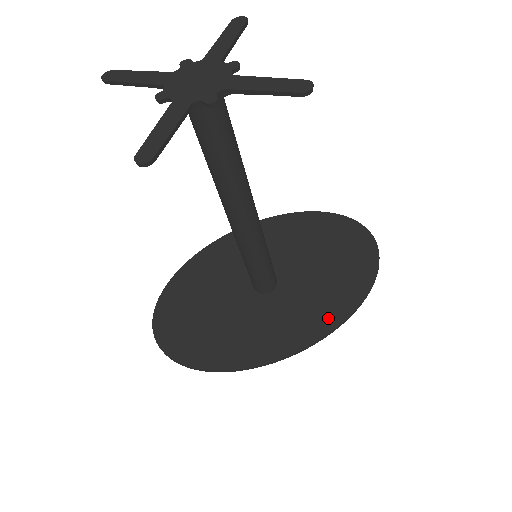
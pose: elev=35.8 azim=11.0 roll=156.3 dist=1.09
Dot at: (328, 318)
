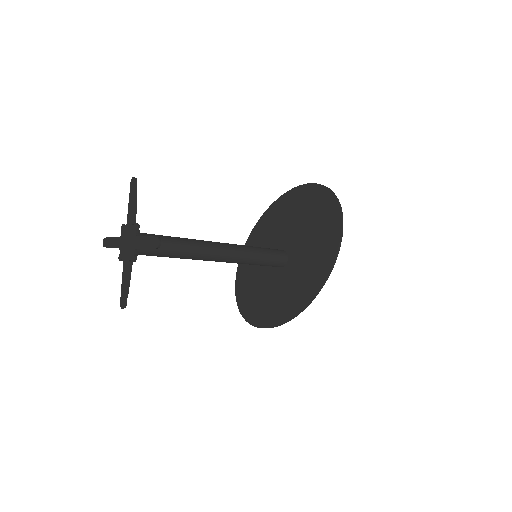
Dot at: (318, 276)
